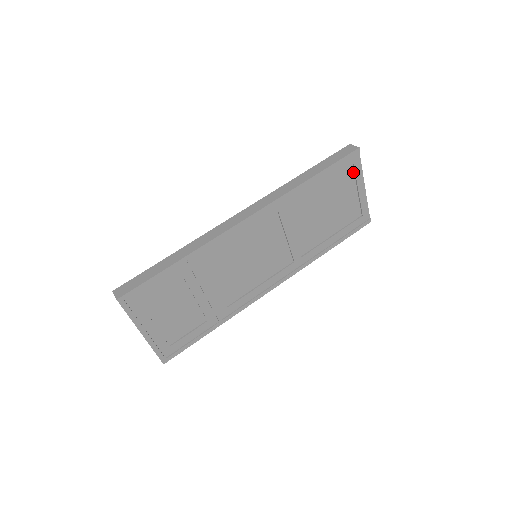
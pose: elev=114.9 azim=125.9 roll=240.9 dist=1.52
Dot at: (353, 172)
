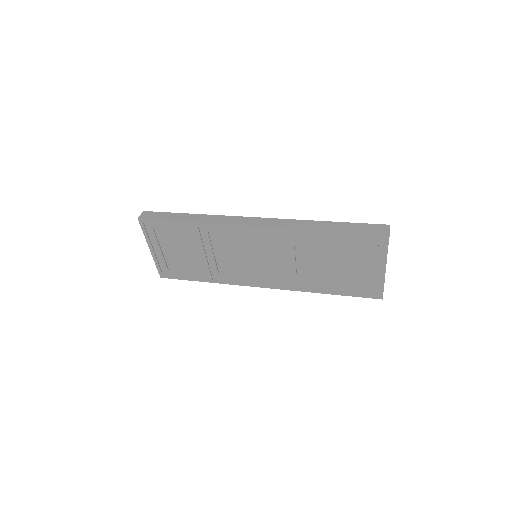
Dot at: (377, 250)
